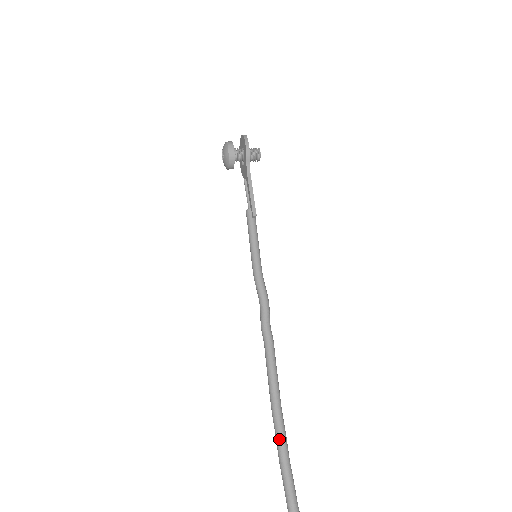
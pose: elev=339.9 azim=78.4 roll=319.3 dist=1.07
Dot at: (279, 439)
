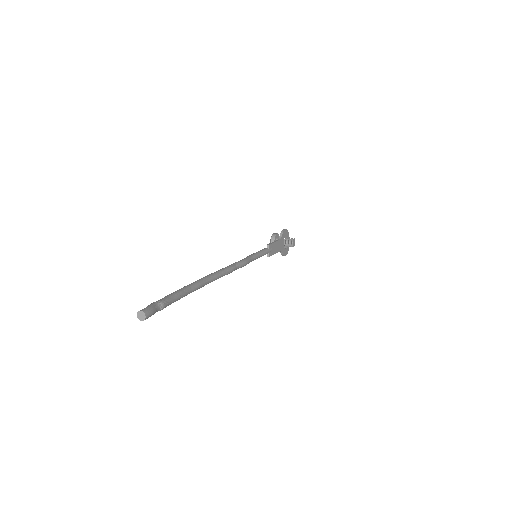
Dot at: (193, 282)
